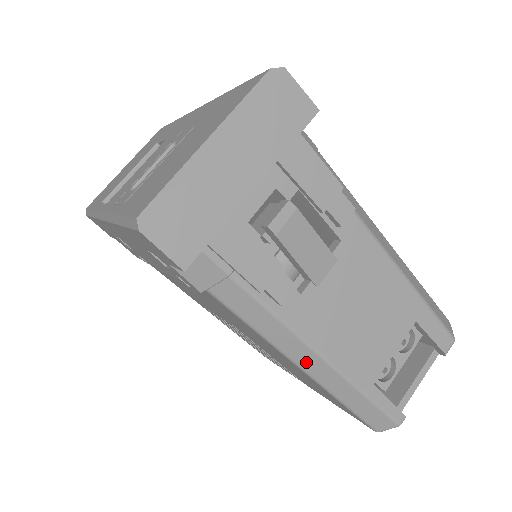
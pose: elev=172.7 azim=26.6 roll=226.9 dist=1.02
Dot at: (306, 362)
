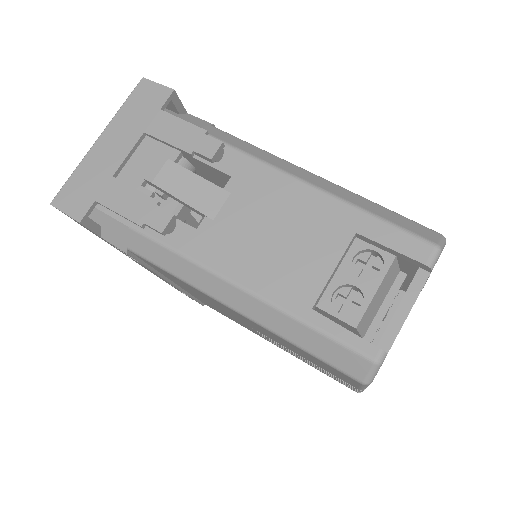
Dot at: (227, 297)
